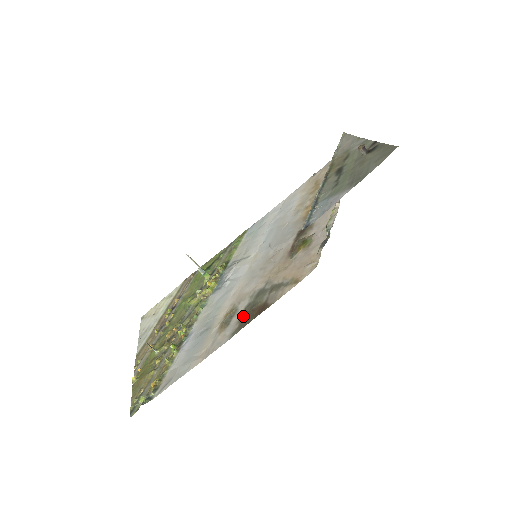
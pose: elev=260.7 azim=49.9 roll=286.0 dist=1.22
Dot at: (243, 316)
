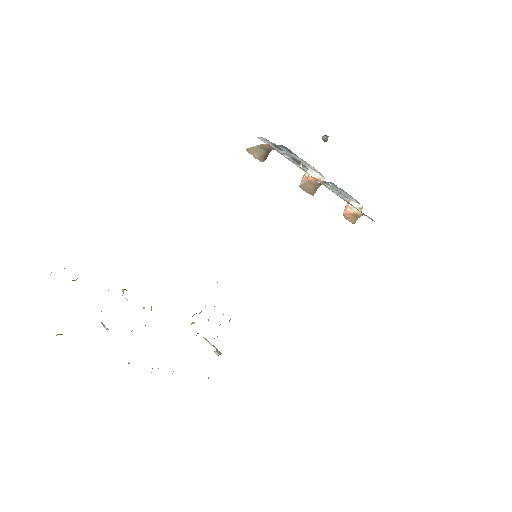
Dot at: occluded
